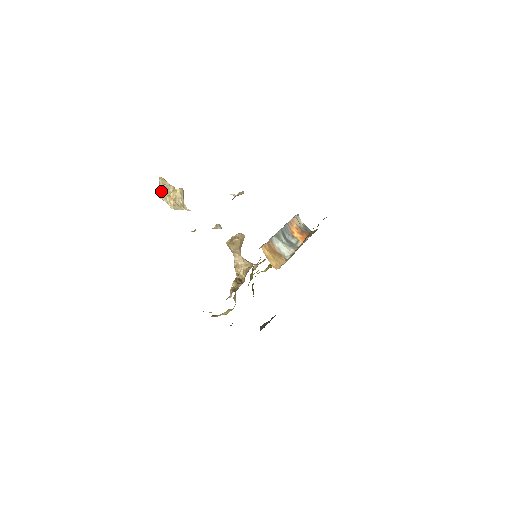
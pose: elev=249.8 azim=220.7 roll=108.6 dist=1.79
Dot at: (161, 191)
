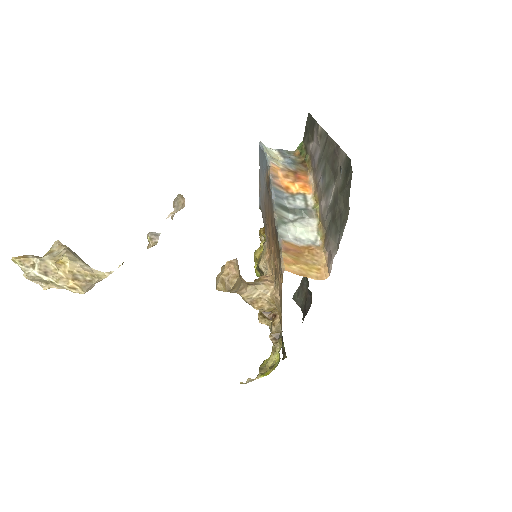
Dot at: (38, 280)
